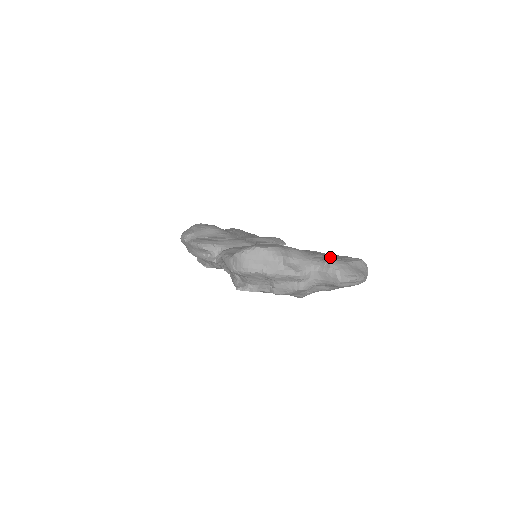
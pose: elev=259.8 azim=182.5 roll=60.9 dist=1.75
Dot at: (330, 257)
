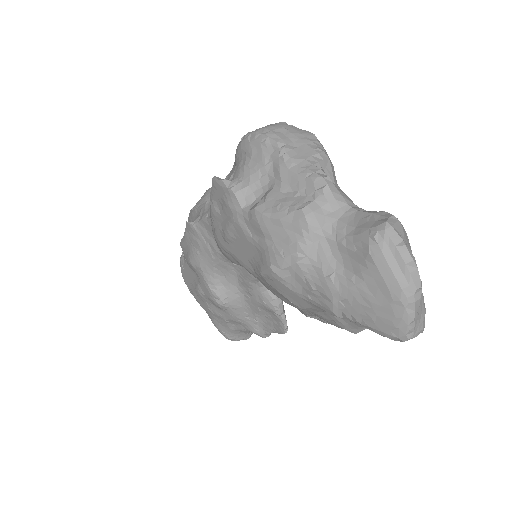
Dot at: occluded
